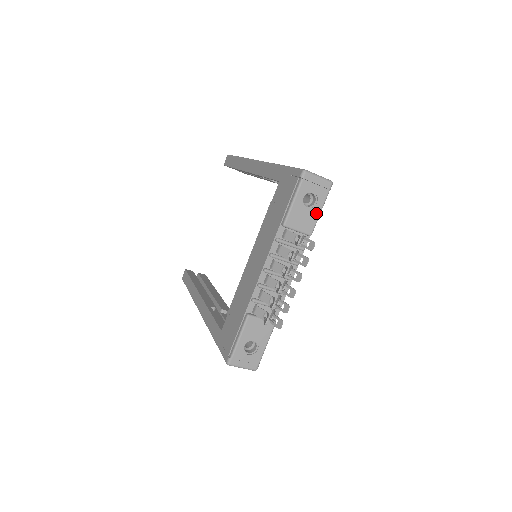
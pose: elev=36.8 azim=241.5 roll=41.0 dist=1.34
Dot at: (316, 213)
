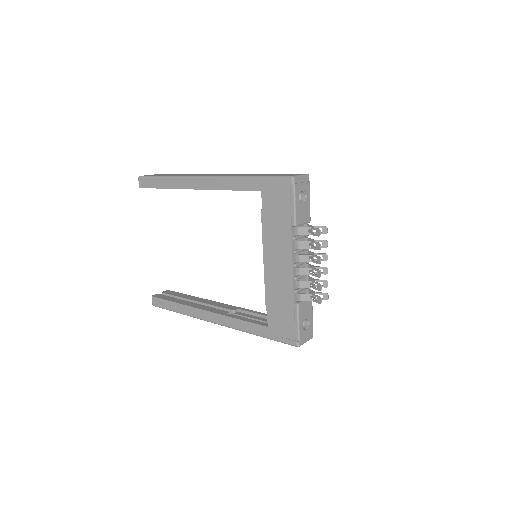
Dot at: (308, 203)
